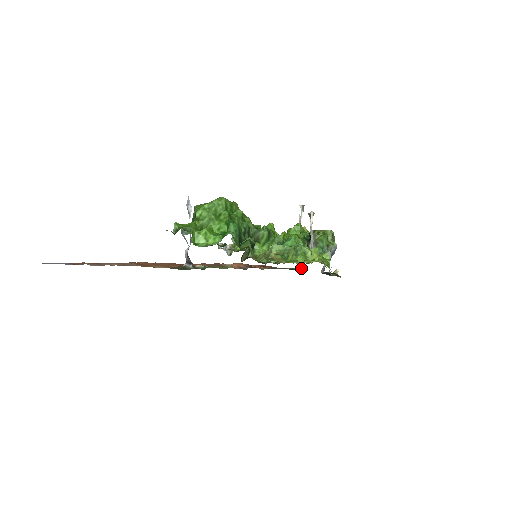
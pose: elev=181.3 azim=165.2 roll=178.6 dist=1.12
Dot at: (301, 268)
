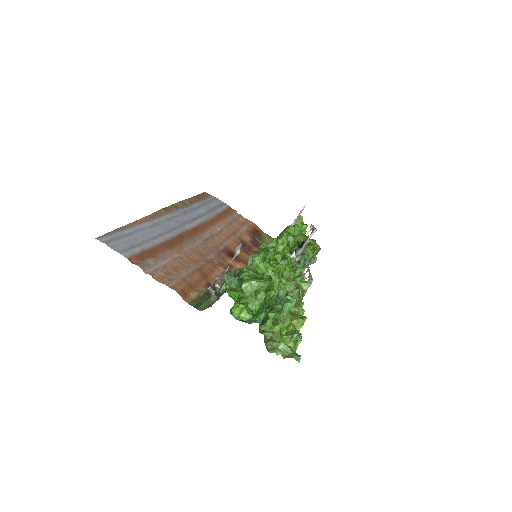
Dot at: occluded
